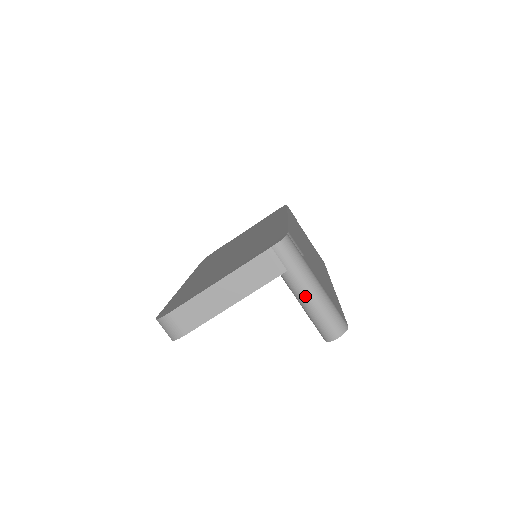
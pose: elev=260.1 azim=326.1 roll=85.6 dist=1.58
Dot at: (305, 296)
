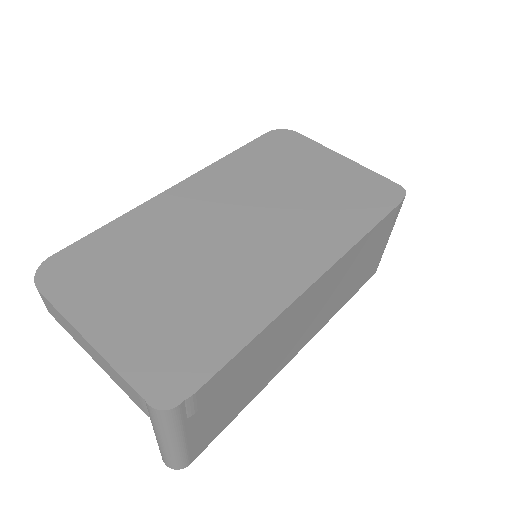
Dot at: (156, 436)
